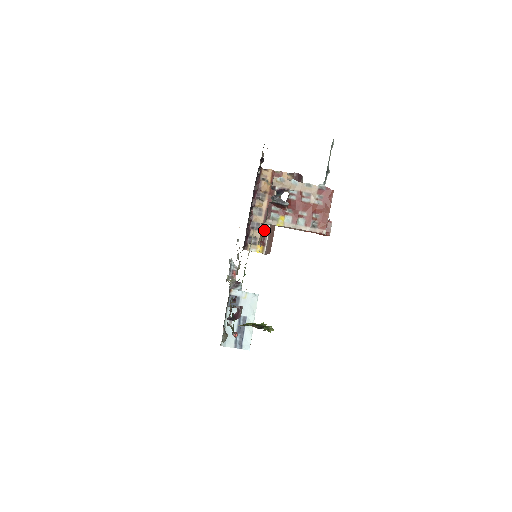
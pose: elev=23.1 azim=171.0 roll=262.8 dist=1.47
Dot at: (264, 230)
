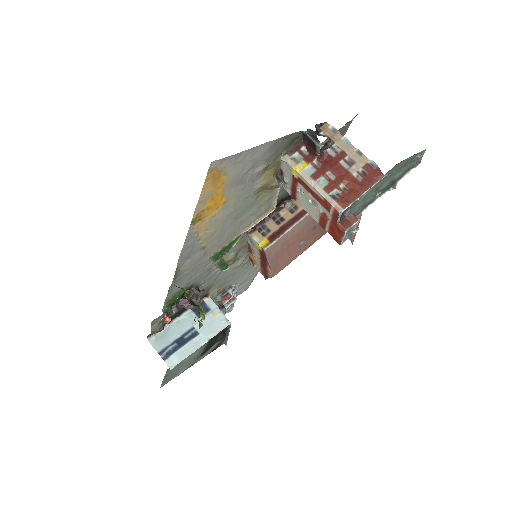
Dot at: (278, 183)
